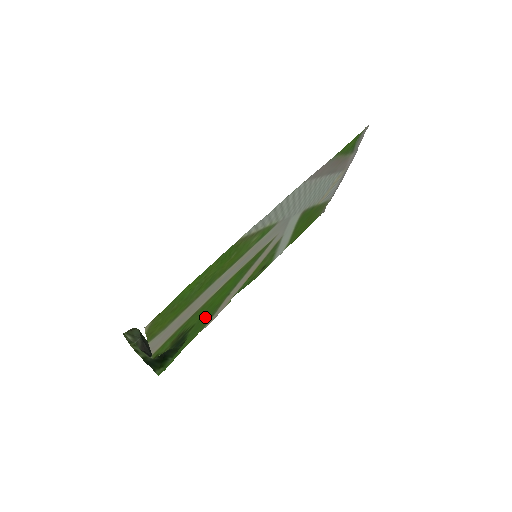
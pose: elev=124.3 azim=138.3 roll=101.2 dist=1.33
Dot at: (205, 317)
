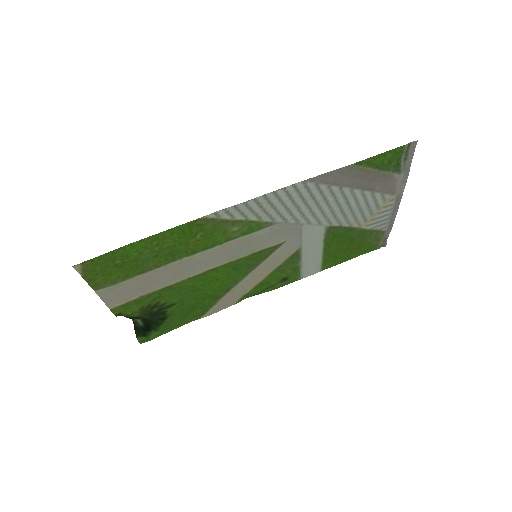
Dot at: (194, 302)
